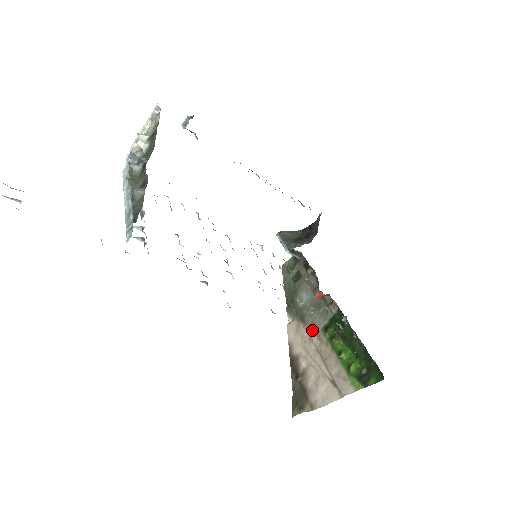
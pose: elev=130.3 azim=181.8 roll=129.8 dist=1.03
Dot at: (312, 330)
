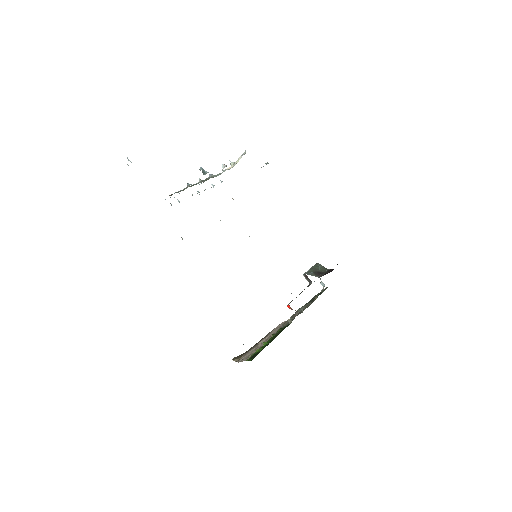
Dot at: occluded
